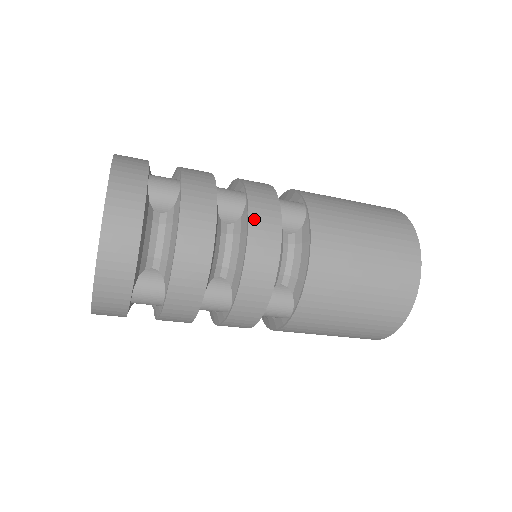
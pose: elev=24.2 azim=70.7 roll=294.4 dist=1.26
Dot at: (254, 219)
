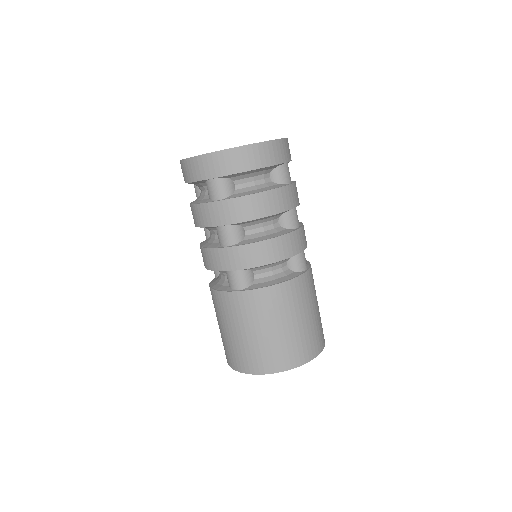
Dot at: occluded
